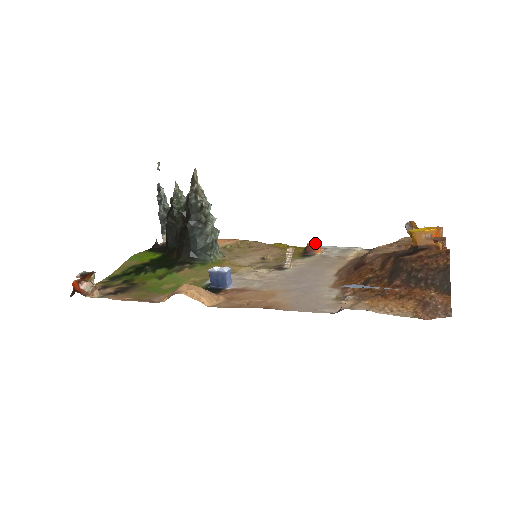
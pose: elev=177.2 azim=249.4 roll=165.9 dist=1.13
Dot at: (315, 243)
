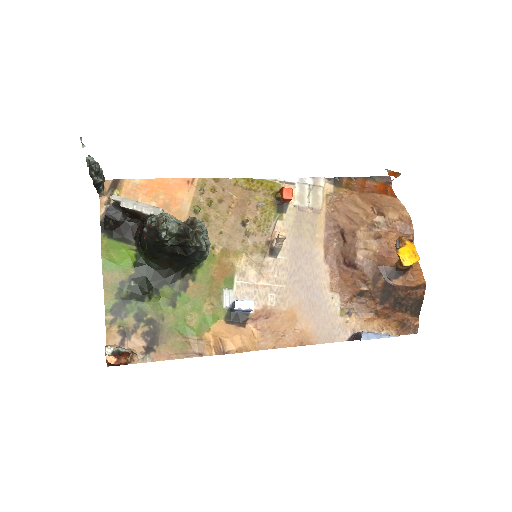
Dot at: (290, 195)
